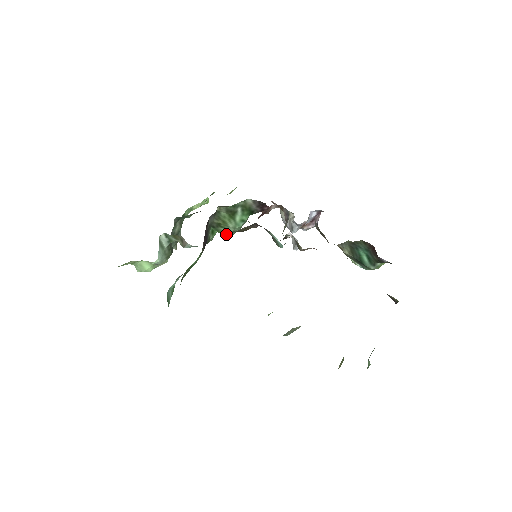
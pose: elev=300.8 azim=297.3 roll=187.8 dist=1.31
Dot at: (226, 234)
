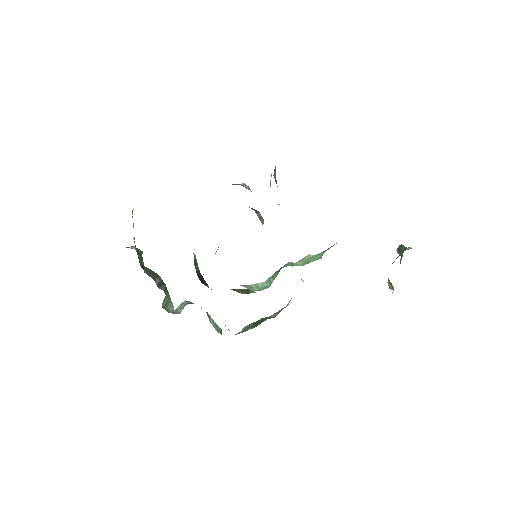
Dot at: occluded
